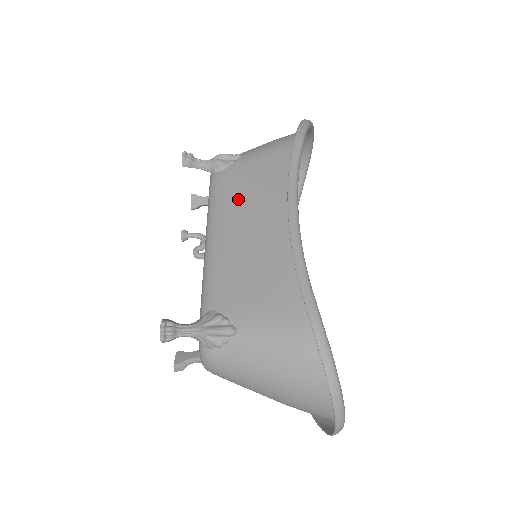
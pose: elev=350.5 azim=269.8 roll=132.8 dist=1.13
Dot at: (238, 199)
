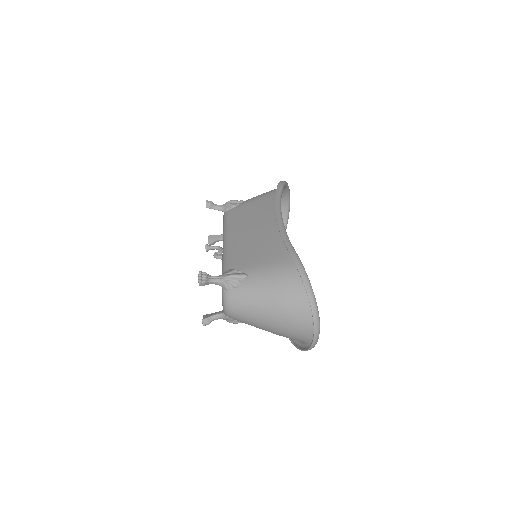
Dot at: (243, 219)
